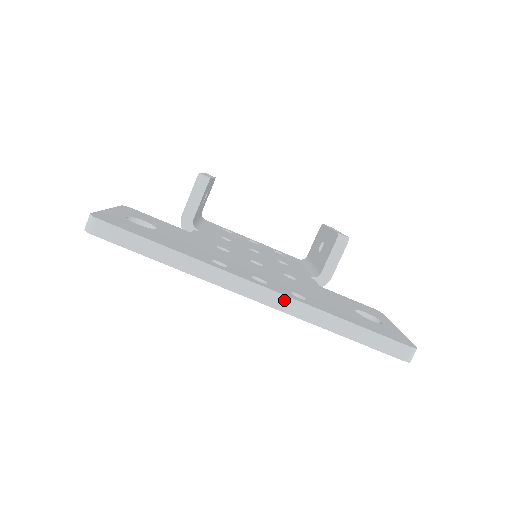
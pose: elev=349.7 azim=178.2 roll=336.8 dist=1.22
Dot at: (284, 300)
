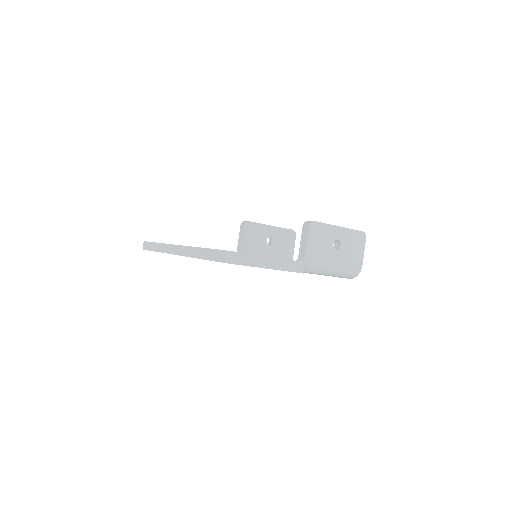
Dot at: (183, 249)
